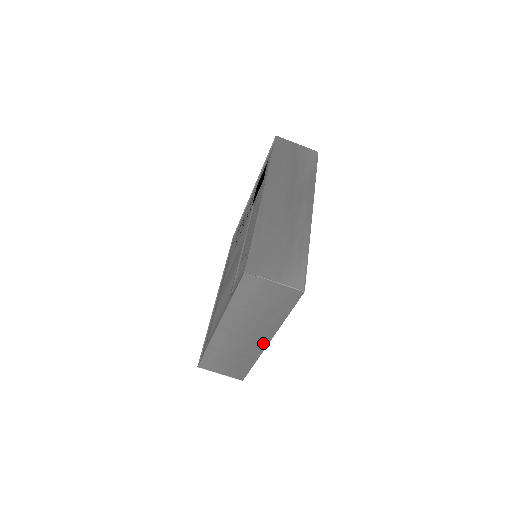
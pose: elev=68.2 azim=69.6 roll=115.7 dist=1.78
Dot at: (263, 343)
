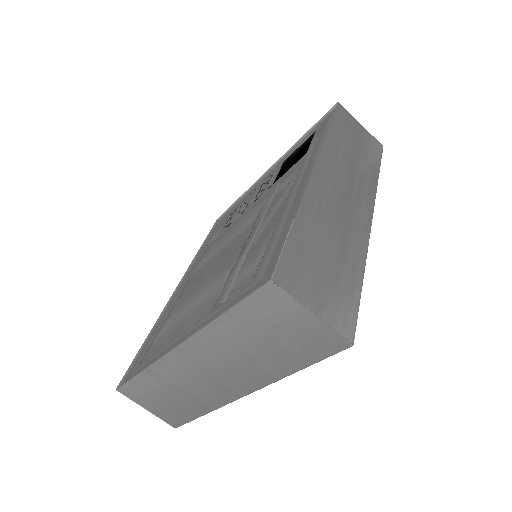
Dot at: (236, 393)
